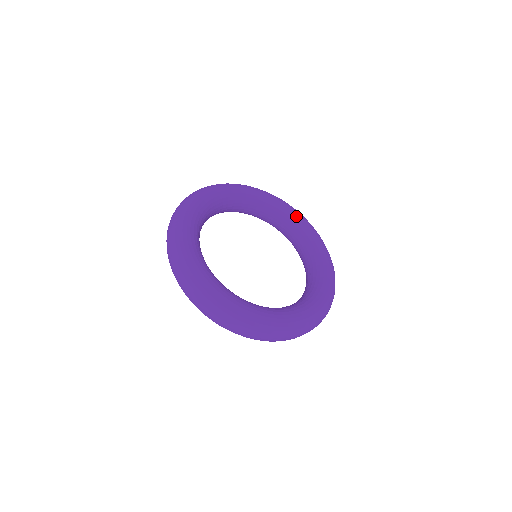
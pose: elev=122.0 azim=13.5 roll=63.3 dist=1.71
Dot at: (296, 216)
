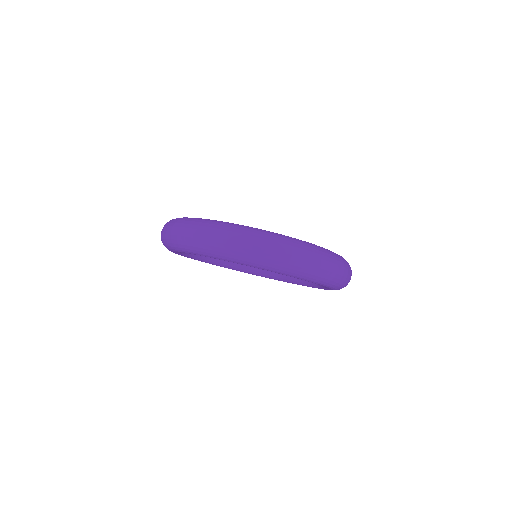
Dot at: occluded
